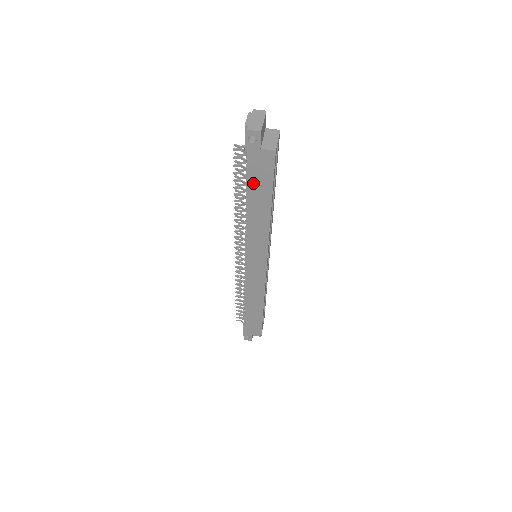
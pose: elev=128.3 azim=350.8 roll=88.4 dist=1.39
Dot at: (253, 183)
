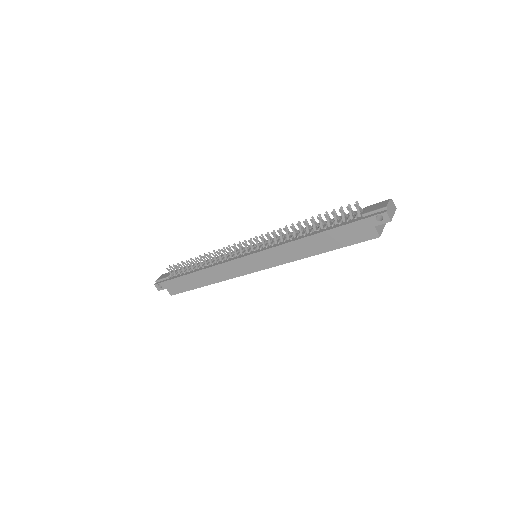
Dot at: (338, 232)
